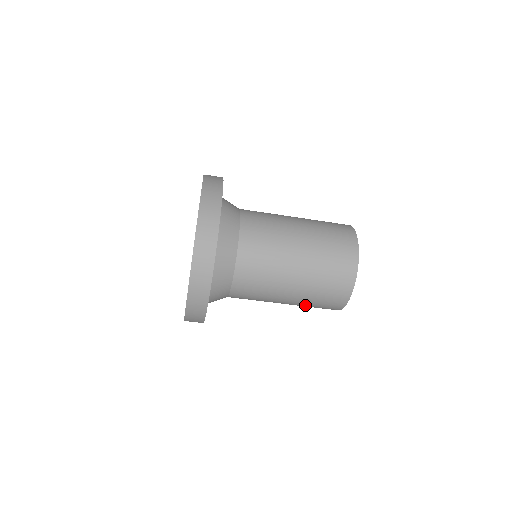
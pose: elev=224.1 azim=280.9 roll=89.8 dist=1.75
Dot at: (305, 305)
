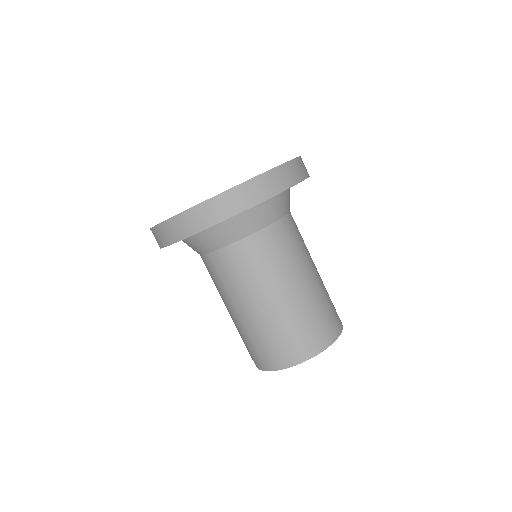
Dot at: (303, 312)
